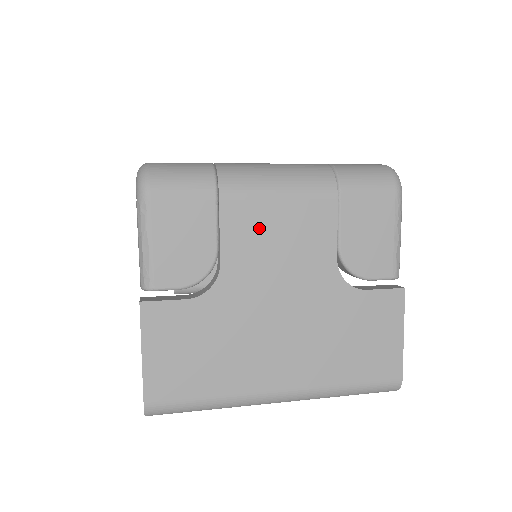
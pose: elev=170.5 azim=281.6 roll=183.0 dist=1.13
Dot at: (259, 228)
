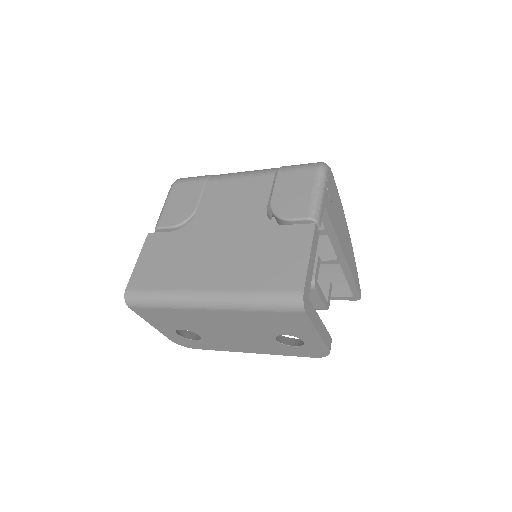
Dot at: (223, 194)
